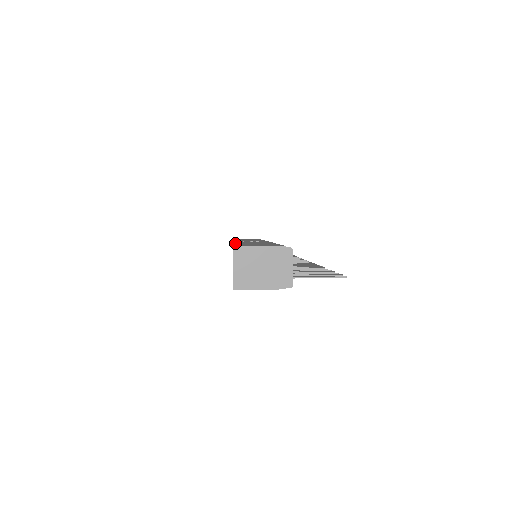
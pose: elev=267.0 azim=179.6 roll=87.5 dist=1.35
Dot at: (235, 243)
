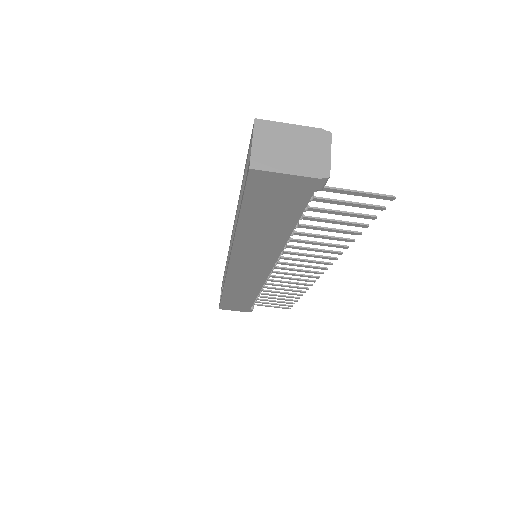
Dot at: occluded
